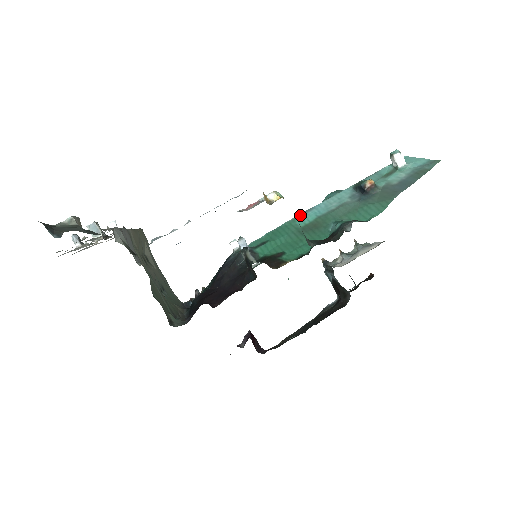
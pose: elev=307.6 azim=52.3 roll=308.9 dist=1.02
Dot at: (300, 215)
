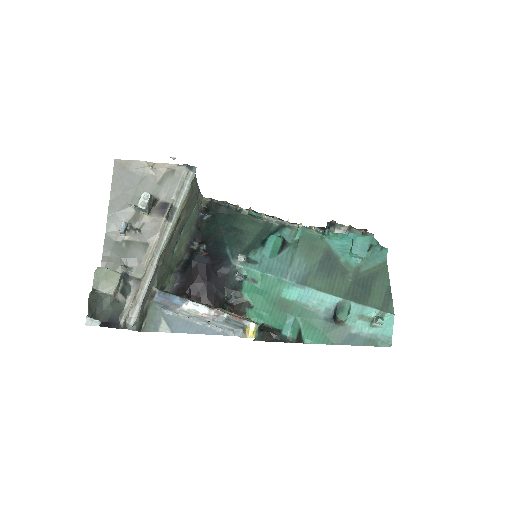
Dot at: (293, 284)
